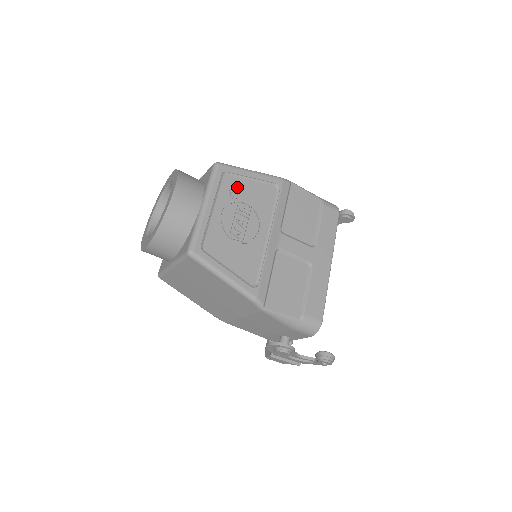
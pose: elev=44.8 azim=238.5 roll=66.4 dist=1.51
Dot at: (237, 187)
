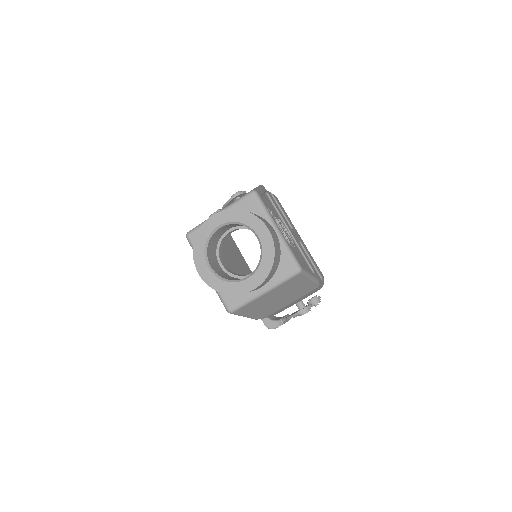
Dot at: (267, 205)
